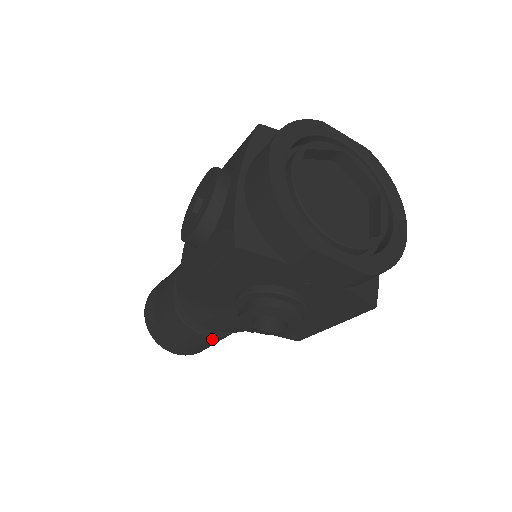
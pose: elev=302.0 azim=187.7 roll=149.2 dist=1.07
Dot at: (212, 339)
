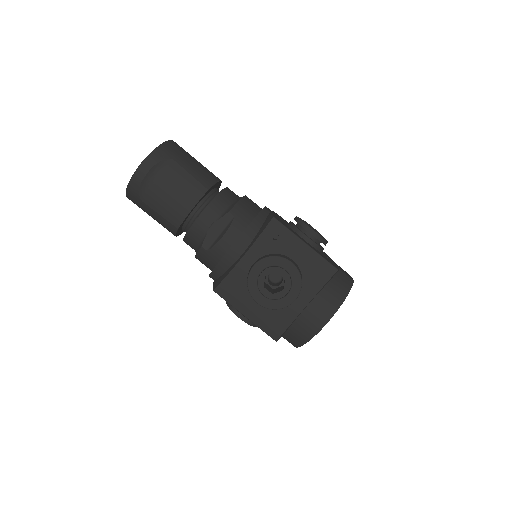
Dot at: occluded
